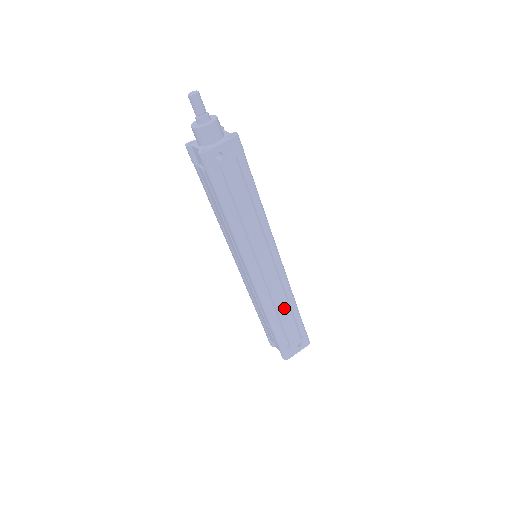
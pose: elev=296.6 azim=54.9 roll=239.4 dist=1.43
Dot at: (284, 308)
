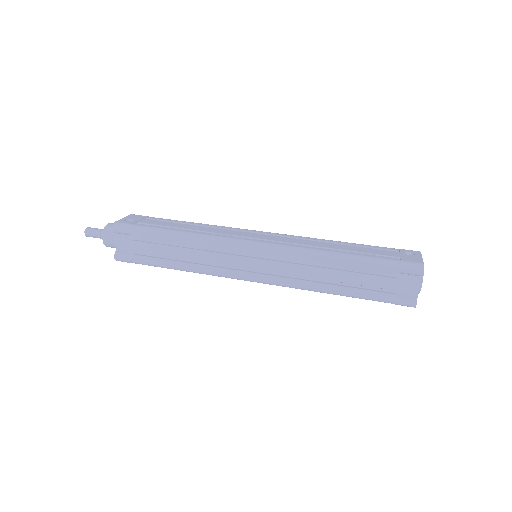
Dot at: (332, 245)
